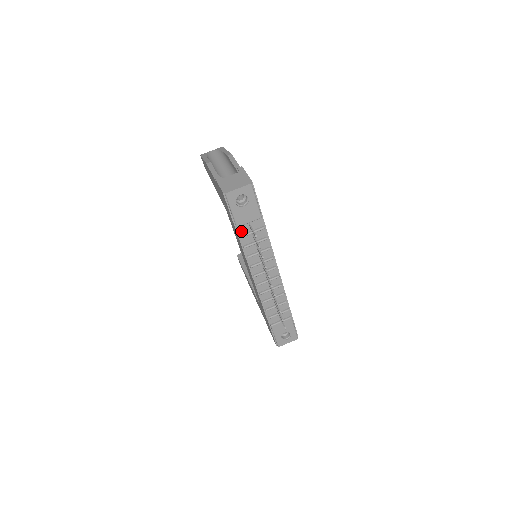
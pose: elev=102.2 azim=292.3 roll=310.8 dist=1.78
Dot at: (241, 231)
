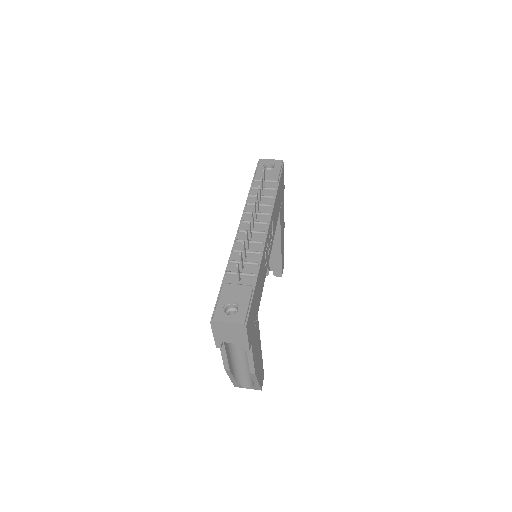
Dot at: (255, 186)
